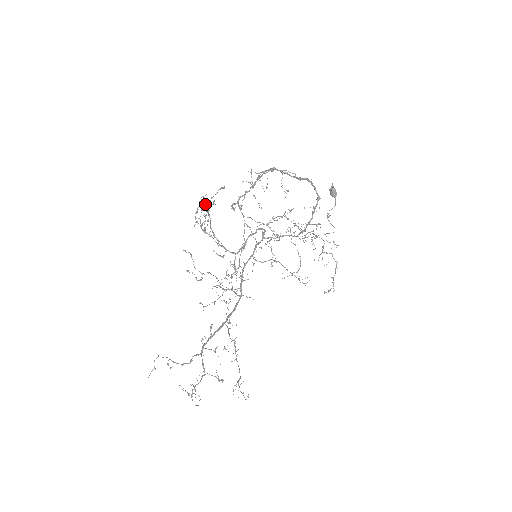
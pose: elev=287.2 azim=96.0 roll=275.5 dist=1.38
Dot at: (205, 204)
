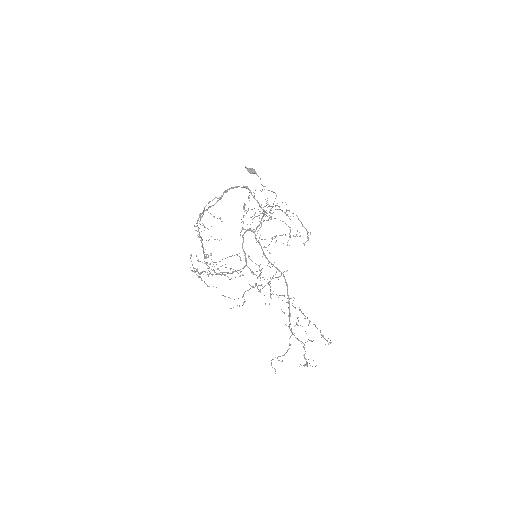
Dot at: (195, 272)
